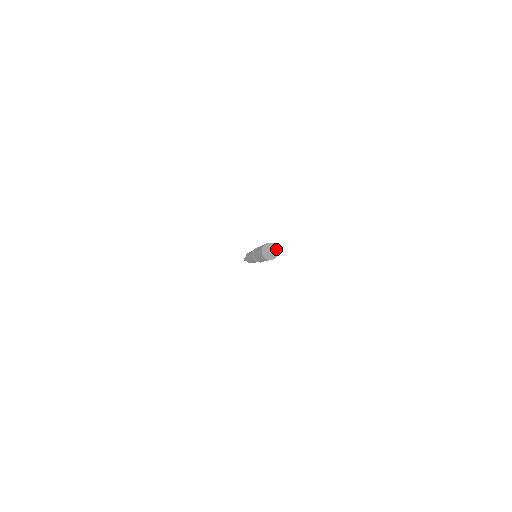
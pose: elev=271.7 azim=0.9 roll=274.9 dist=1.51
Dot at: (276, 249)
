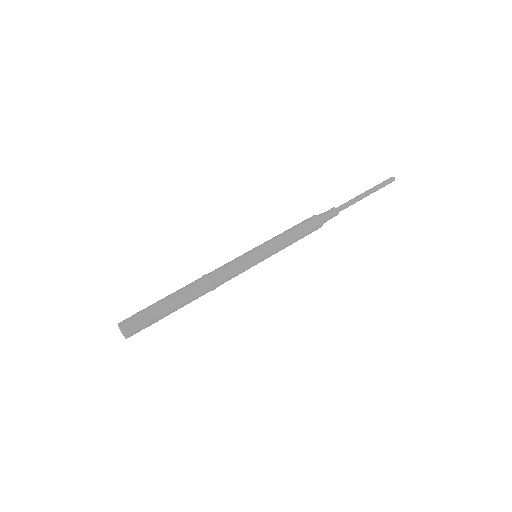
Dot at: (124, 335)
